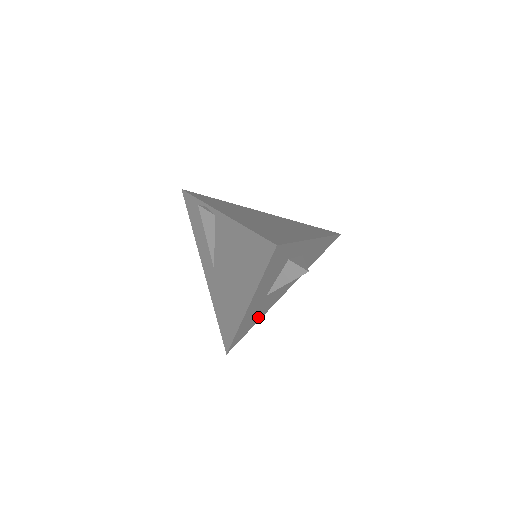
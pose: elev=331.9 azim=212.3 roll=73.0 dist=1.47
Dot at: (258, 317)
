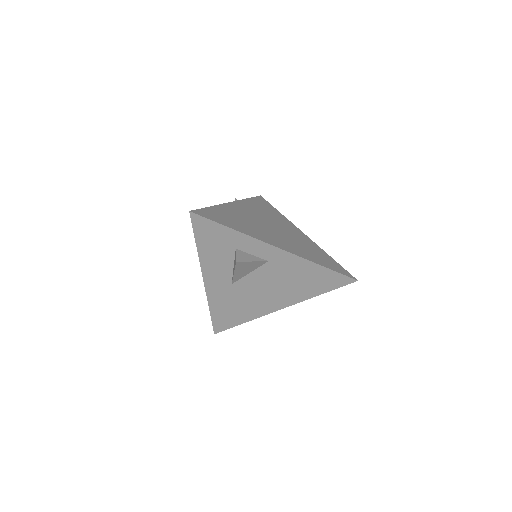
Dot at: (243, 314)
